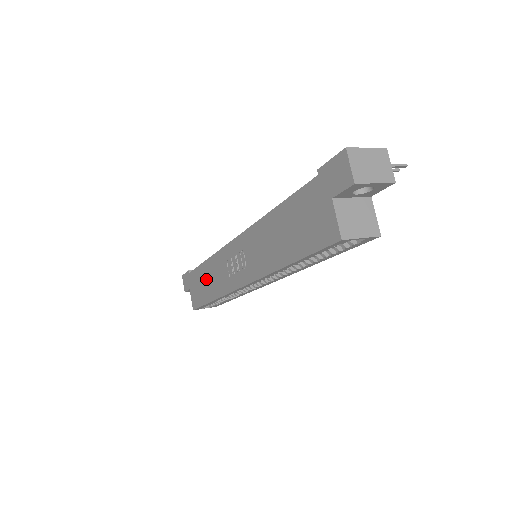
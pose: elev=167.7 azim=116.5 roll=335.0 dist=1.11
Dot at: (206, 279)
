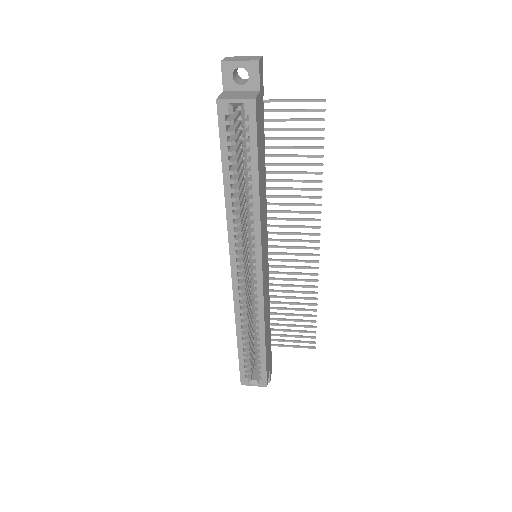
Dot at: occluded
